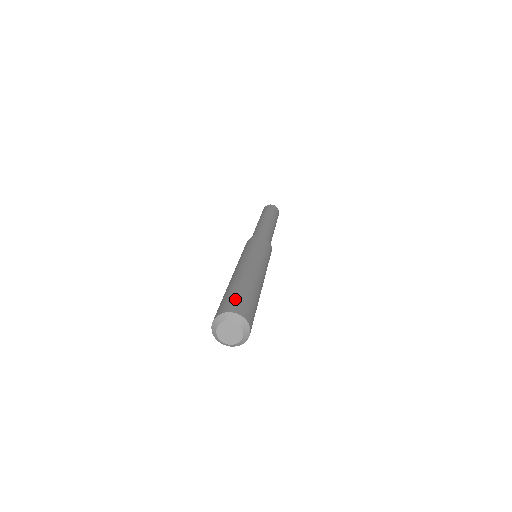
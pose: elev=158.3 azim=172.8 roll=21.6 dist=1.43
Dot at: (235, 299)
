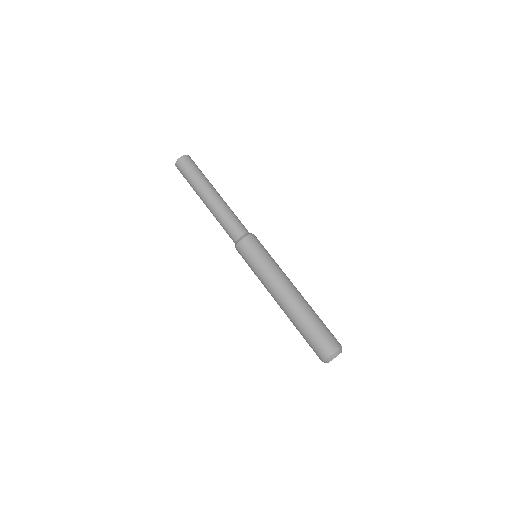
Dot at: (322, 339)
